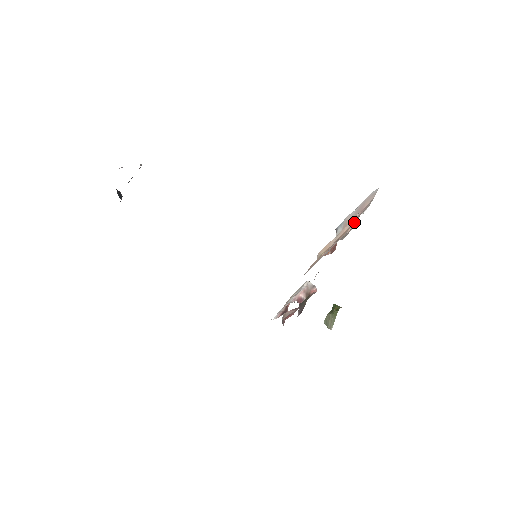
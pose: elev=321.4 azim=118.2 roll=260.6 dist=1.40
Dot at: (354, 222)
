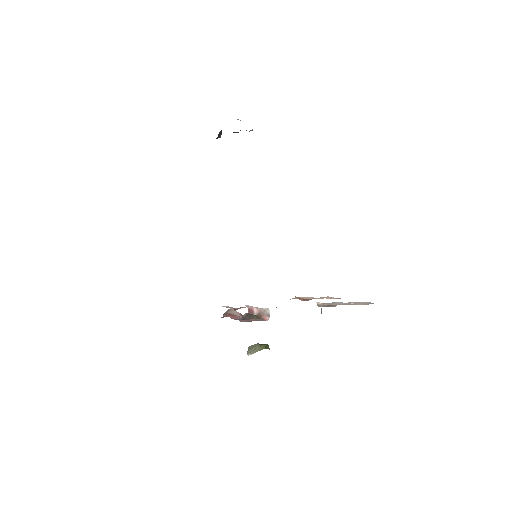
Dot at: (337, 298)
